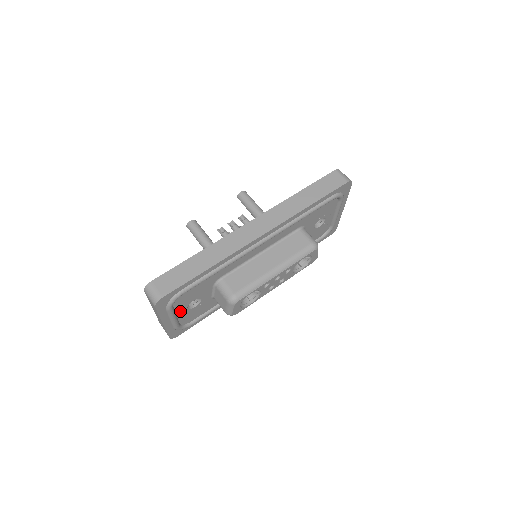
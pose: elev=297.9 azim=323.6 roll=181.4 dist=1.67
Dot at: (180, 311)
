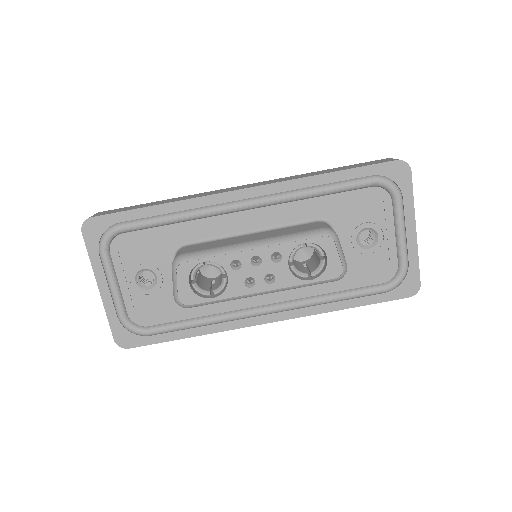
Dot at: (124, 279)
